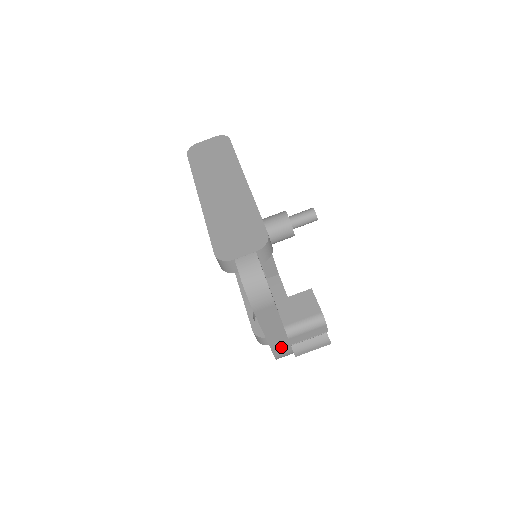
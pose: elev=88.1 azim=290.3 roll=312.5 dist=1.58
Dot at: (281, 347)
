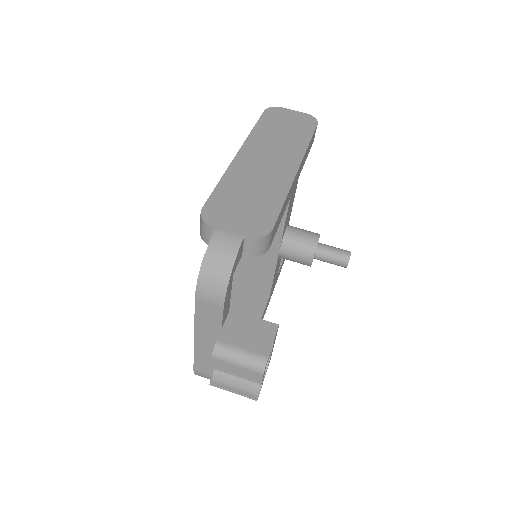
Dot at: (206, 364)
